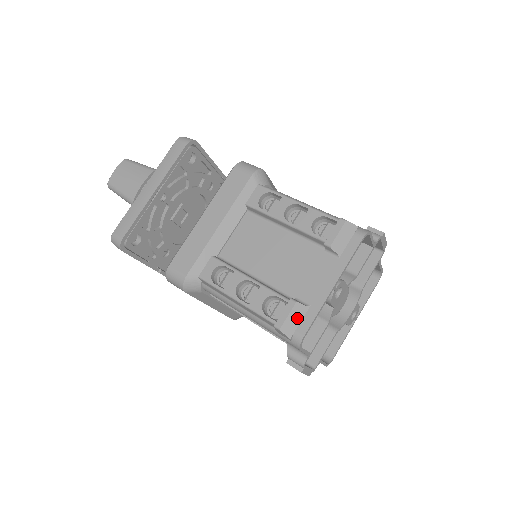
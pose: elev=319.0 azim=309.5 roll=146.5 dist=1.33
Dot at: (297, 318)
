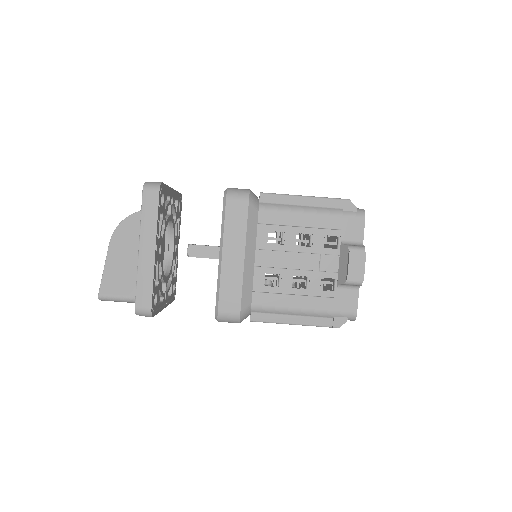
Dot at: occluded
